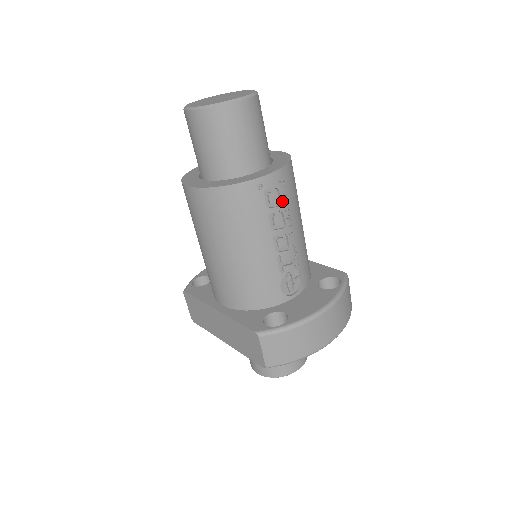
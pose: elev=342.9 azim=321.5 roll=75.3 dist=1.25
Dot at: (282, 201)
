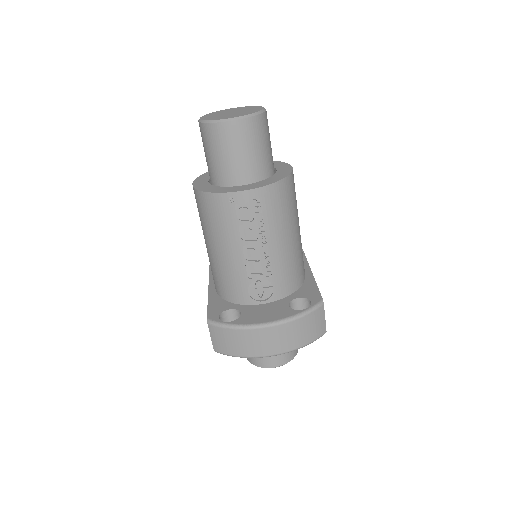
Dot at: (255, 217)
